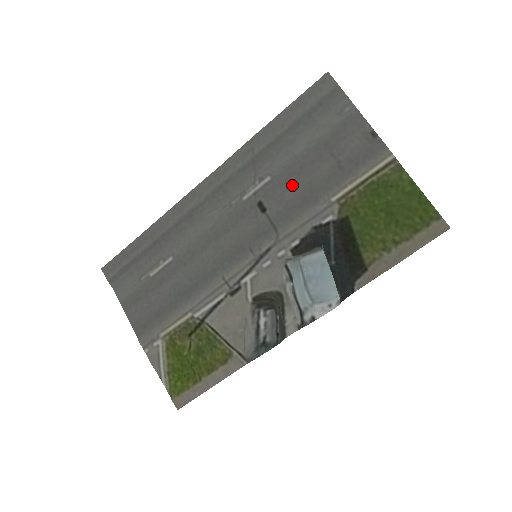
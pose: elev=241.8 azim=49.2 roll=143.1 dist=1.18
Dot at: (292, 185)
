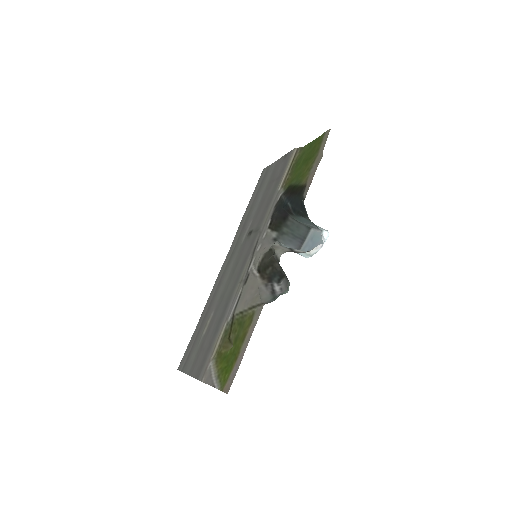
Dot at: (261, 210)
